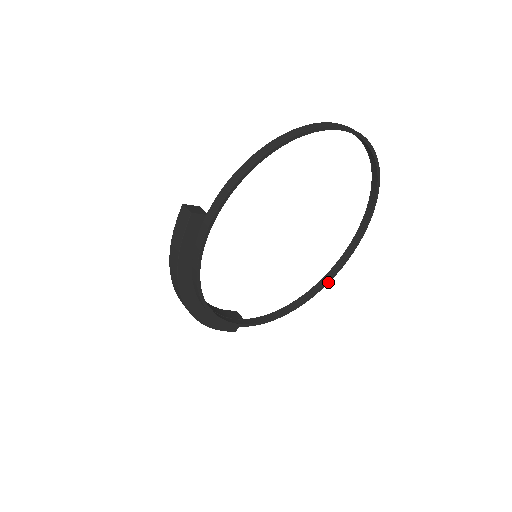
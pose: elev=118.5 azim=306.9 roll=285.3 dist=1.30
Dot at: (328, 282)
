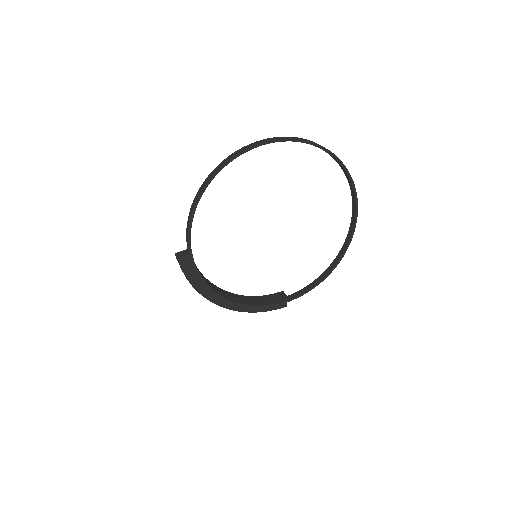
Dot at: (350, 240)
